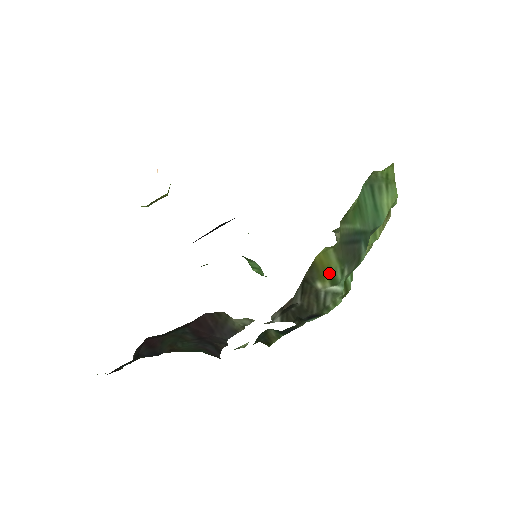
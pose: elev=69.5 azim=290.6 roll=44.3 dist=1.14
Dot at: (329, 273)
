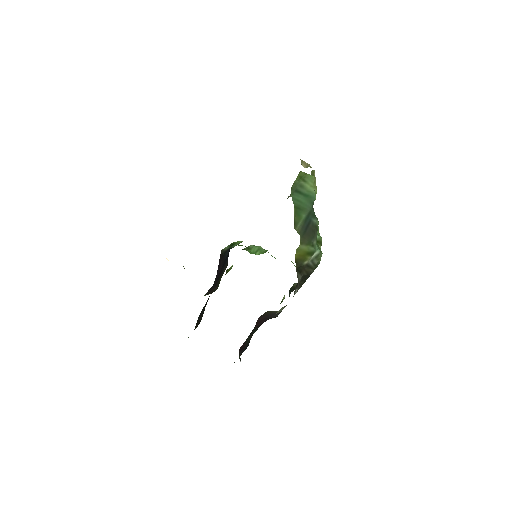
Dot at: (307, 254)
